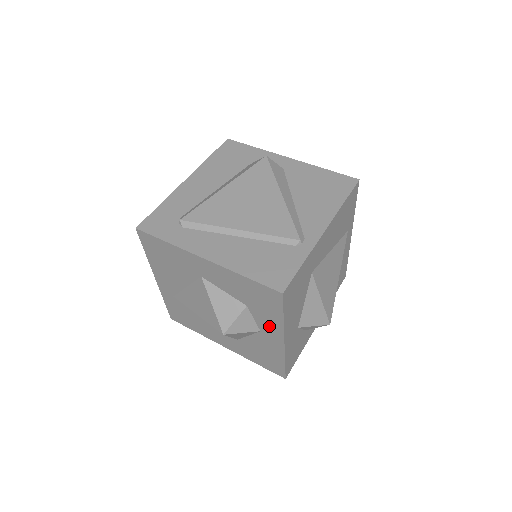
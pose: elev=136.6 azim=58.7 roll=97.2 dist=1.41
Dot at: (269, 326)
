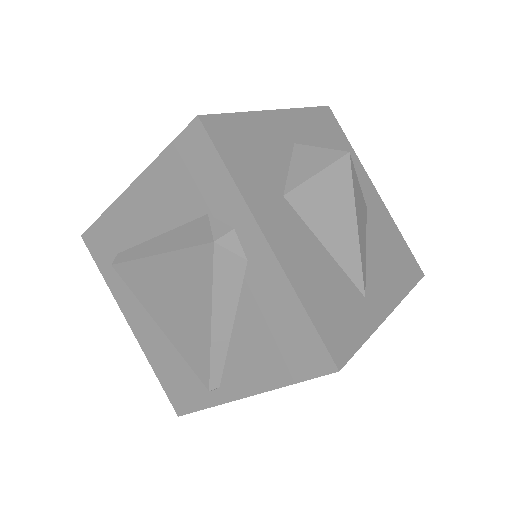
Dot at: occluded
